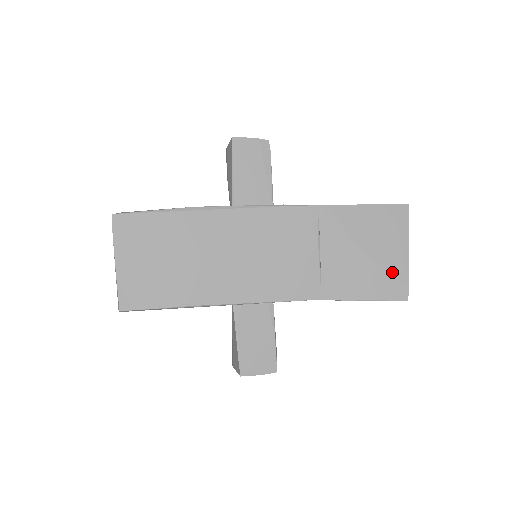
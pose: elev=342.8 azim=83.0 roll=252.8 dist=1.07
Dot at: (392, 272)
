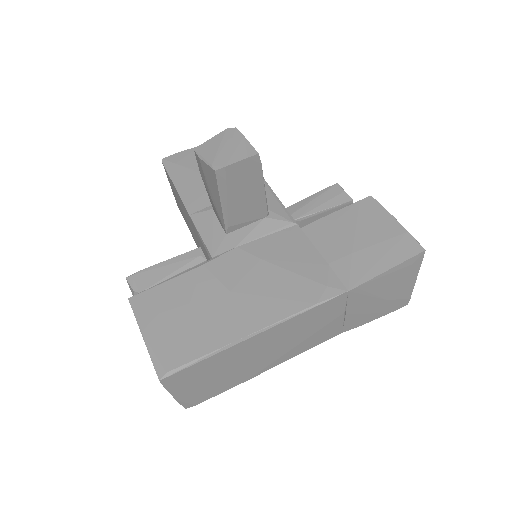
Dot at: (400, 298)
